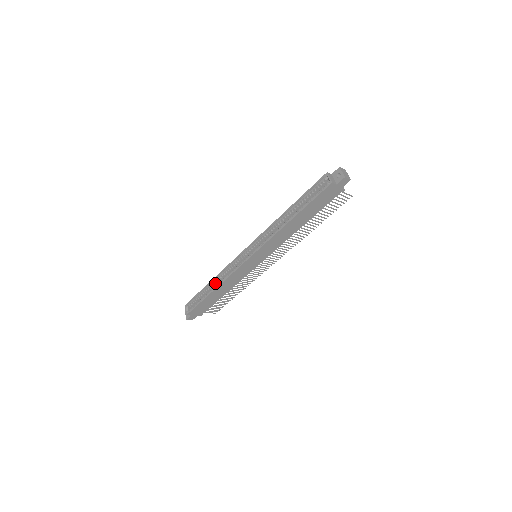
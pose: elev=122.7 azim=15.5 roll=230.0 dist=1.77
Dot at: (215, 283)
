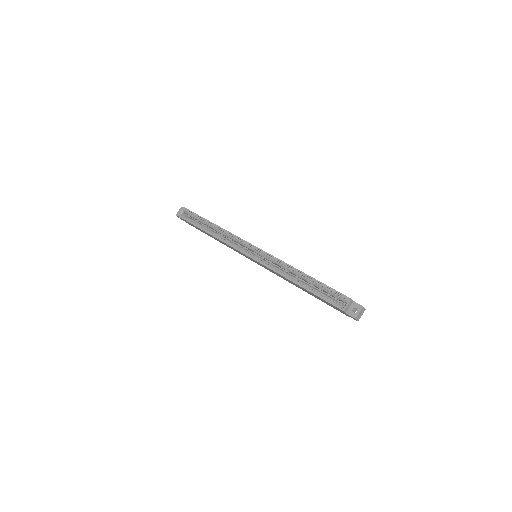
Dot at: (215, 228)
